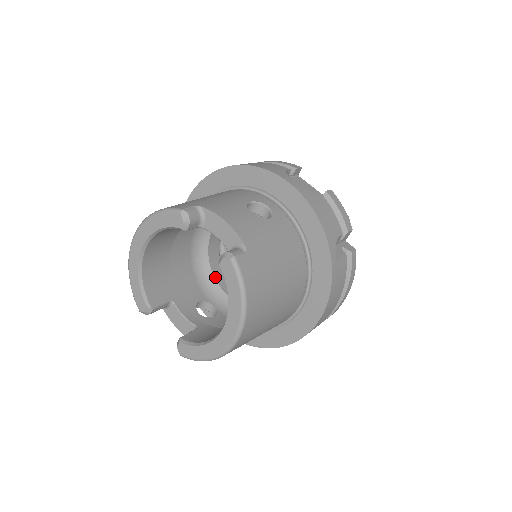
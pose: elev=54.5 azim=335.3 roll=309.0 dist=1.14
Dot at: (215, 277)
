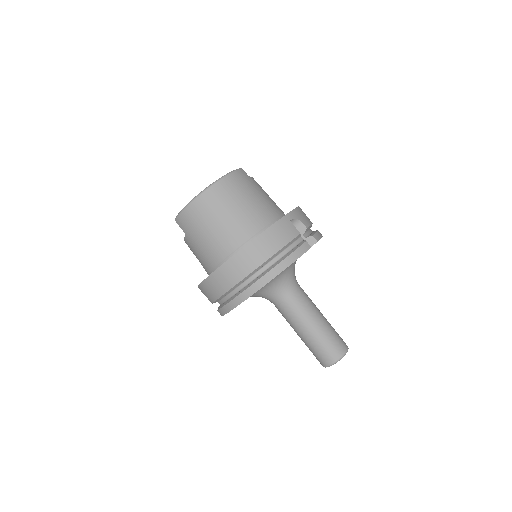
Dot at: occluded
